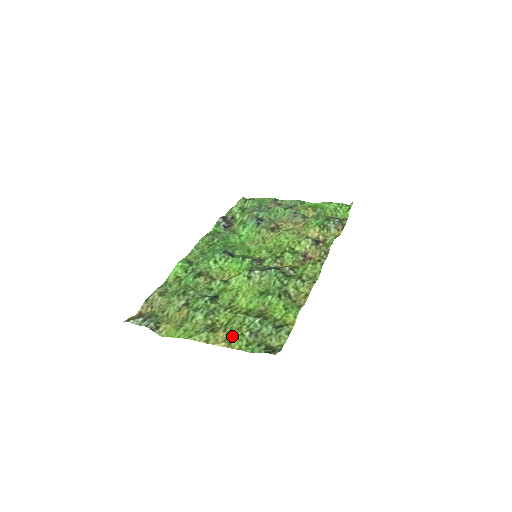
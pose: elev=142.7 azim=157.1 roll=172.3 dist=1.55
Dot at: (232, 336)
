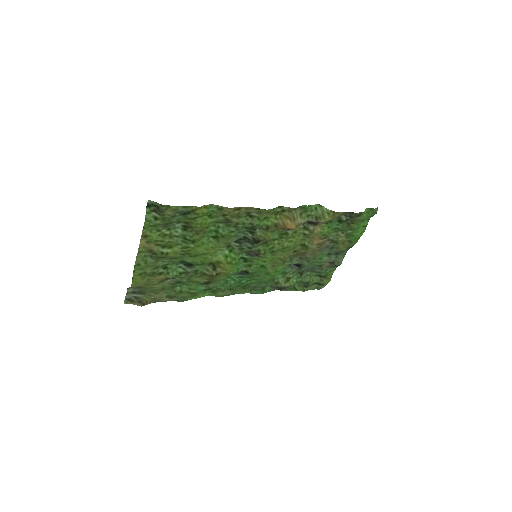
Dot at: (153, 237)
